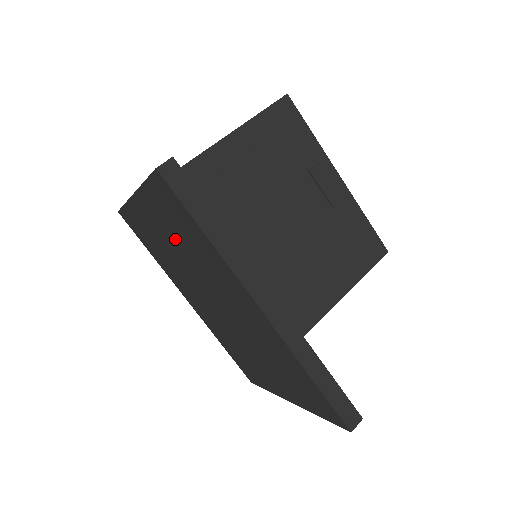
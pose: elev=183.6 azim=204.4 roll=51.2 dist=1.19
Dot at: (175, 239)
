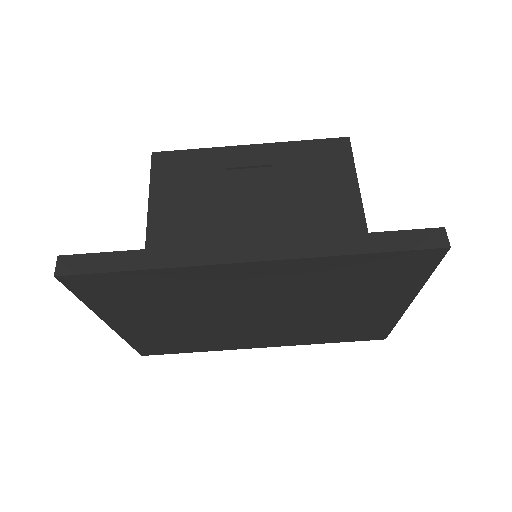
Dot at: (162, 311)
